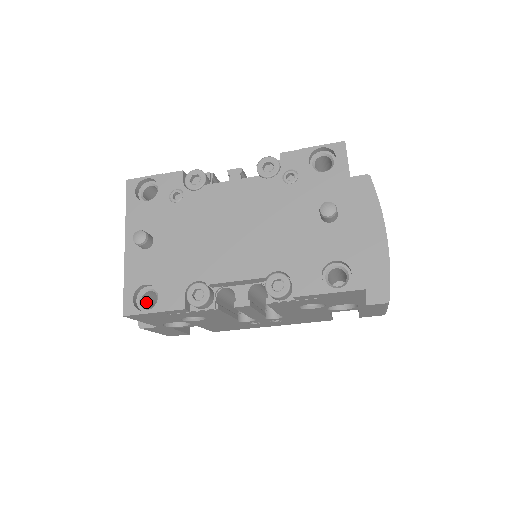
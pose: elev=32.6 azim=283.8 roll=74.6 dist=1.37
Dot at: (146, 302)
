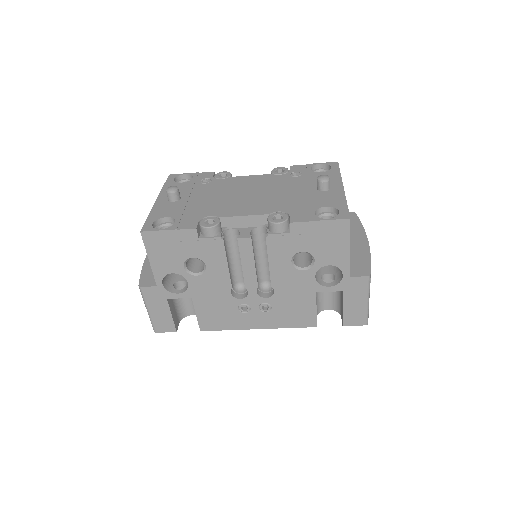
Dot at: occluded
